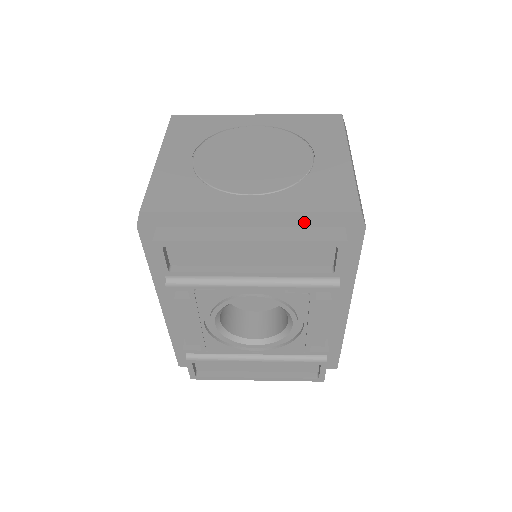
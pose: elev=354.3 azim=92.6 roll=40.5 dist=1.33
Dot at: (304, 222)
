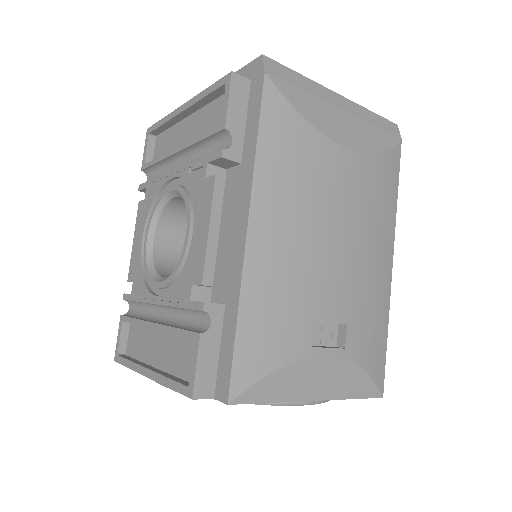
Dot at: occluded
